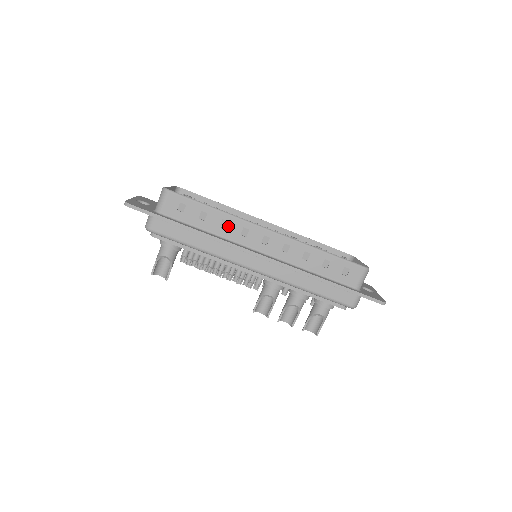
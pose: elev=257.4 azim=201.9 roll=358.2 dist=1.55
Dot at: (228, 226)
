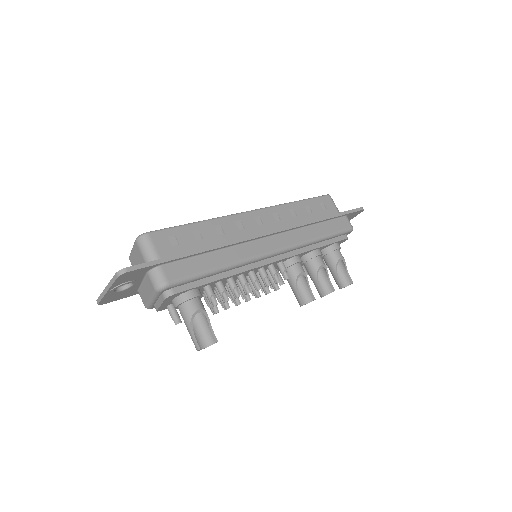
Dot at: (224, 229)
